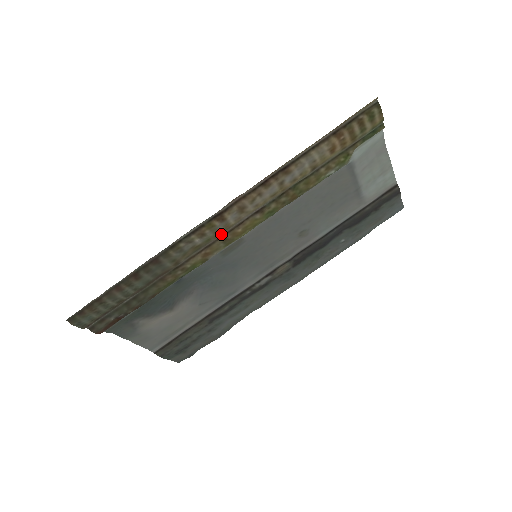
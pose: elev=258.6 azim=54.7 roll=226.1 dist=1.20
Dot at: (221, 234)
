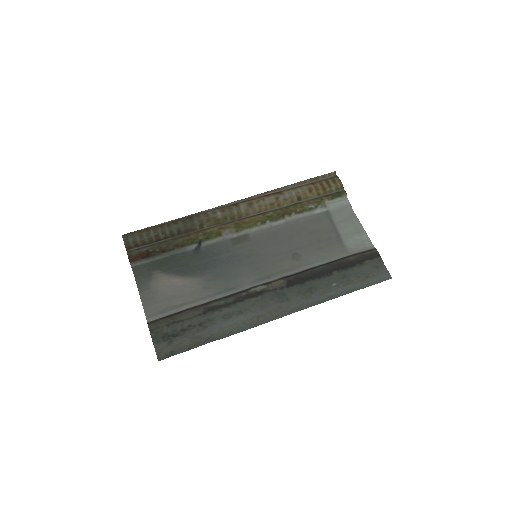
Dot at: (235, 220)
